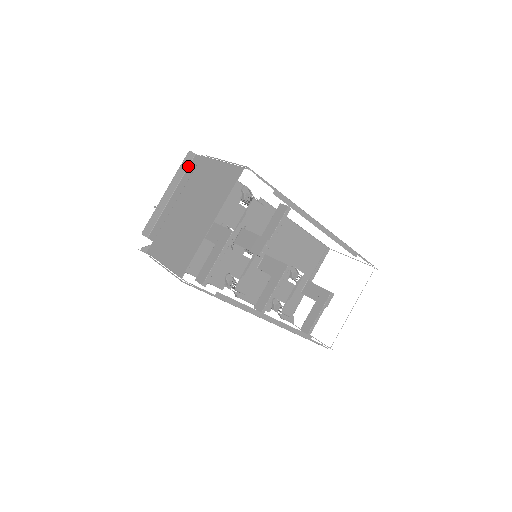
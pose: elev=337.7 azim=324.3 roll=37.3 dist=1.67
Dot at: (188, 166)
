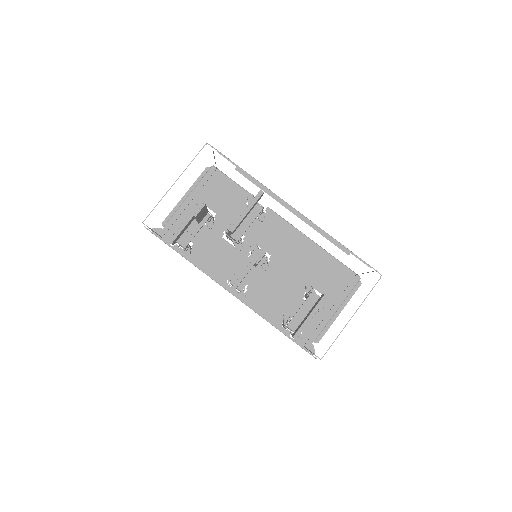
Dot at: occluded
